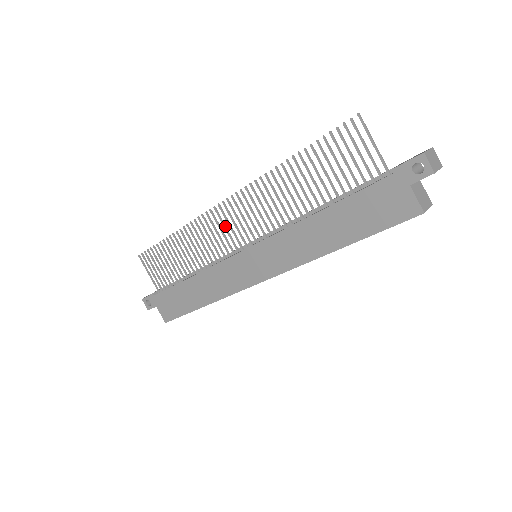
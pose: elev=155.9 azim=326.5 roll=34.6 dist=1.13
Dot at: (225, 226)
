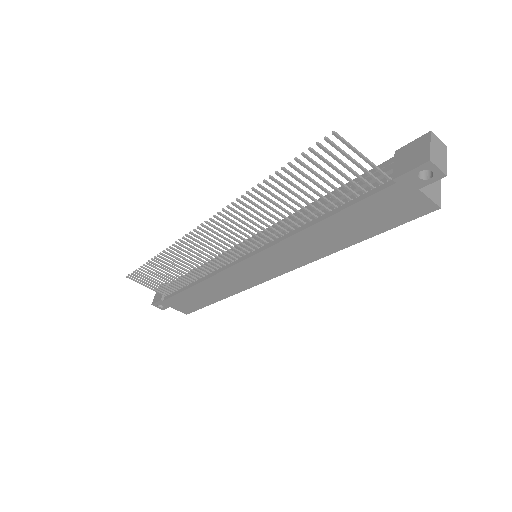
Dot at: (211, 244)
